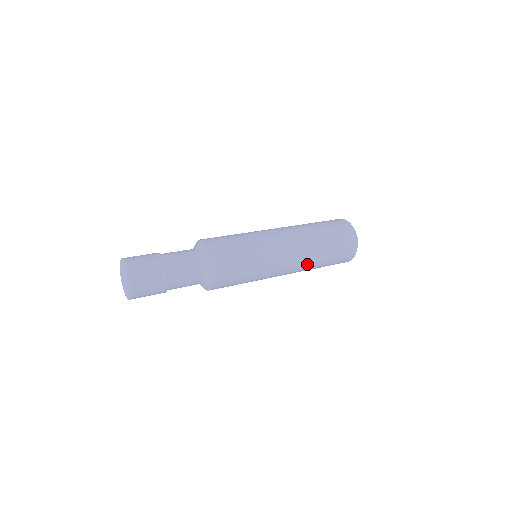
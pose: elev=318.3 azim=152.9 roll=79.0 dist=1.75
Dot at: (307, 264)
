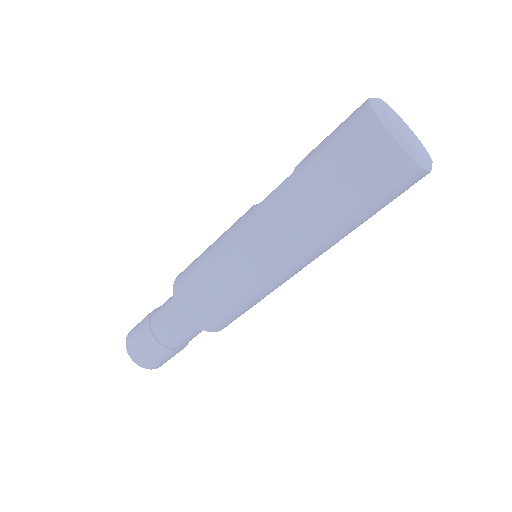
Dot at: (334, 244)
